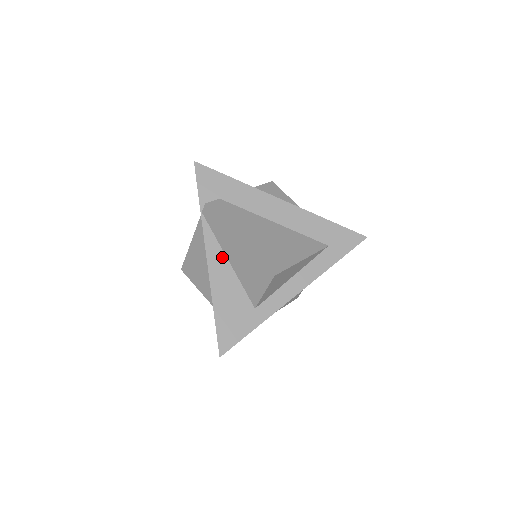
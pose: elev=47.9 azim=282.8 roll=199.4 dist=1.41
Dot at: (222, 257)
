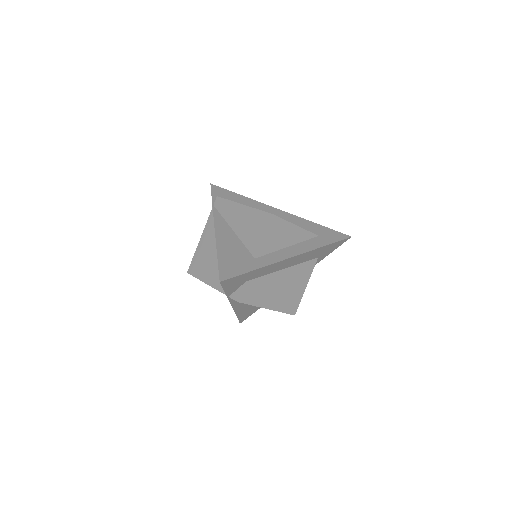
Dot at: (228, 228)
